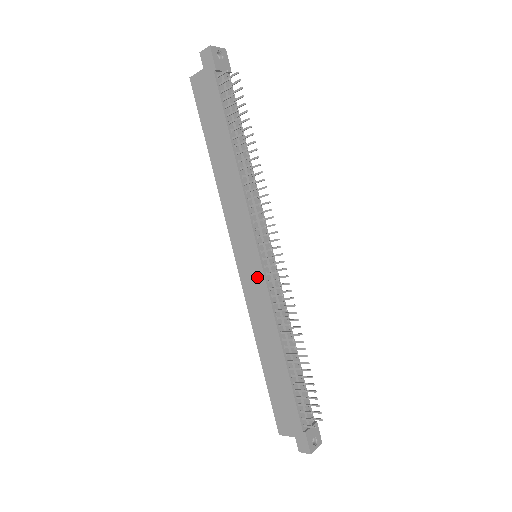
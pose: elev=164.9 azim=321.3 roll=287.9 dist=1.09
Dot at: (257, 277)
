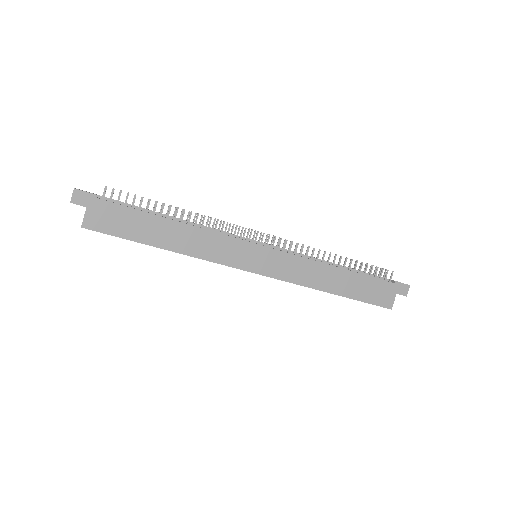
Dot at: (276, 258)
